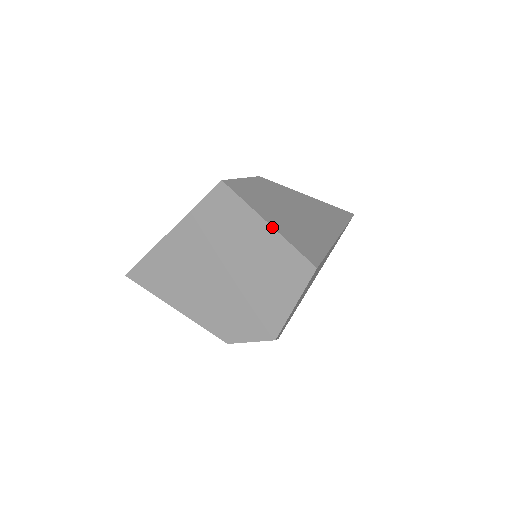
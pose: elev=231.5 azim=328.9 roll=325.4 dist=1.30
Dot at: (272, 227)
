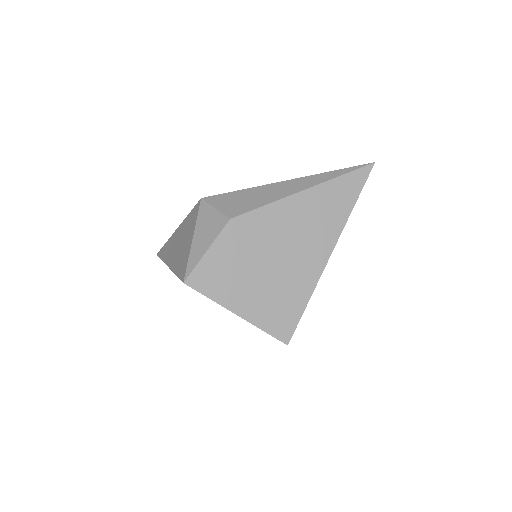
Dot at: occluded
